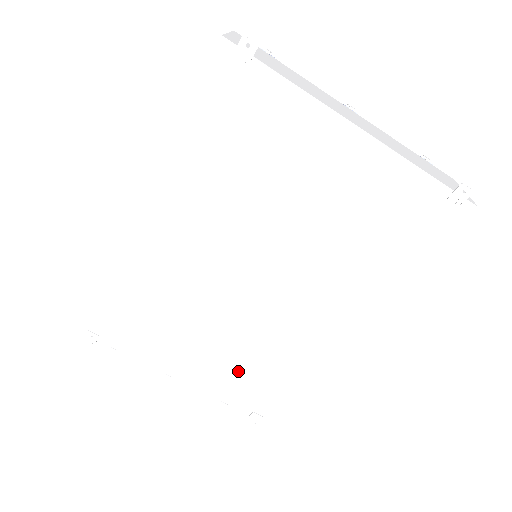
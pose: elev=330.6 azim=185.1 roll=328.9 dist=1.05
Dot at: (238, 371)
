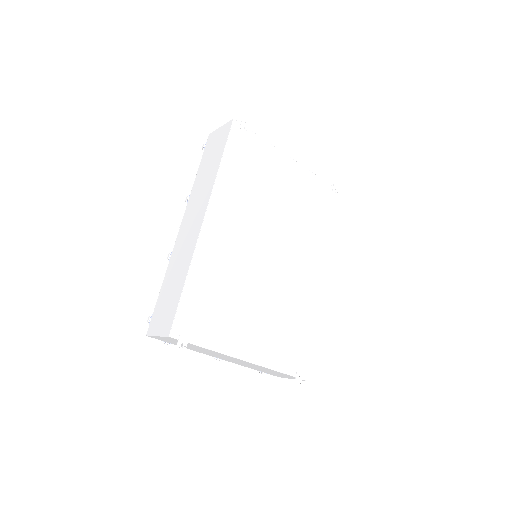
Dot at: (280, 335)
